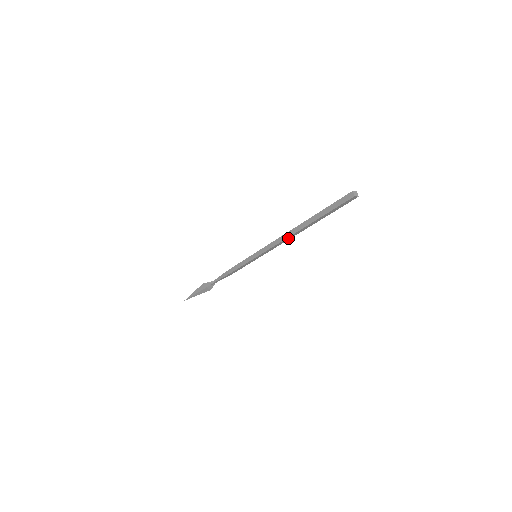
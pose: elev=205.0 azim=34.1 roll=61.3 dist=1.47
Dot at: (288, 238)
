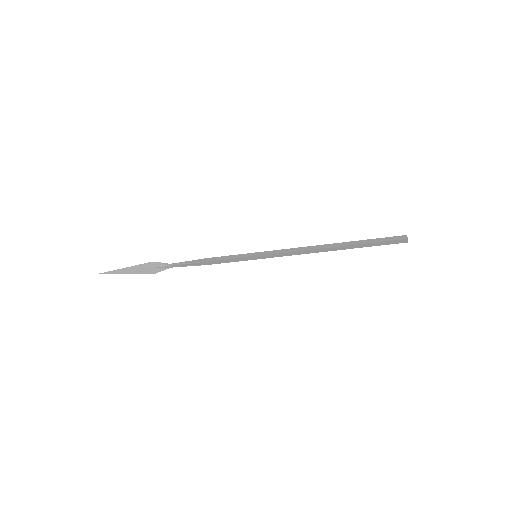
Dot at: (311, 251)
